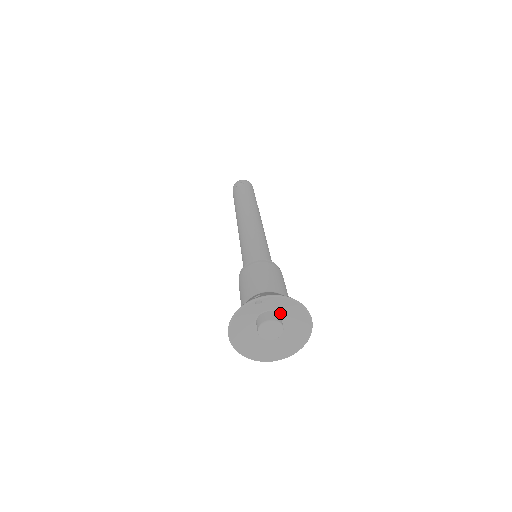
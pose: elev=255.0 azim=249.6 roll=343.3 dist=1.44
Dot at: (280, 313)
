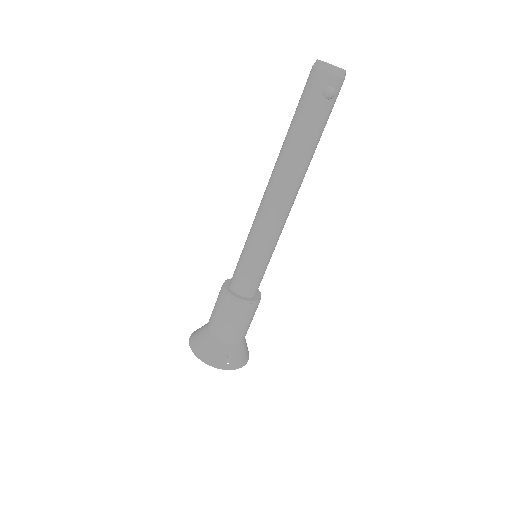
Dot at: occluded
